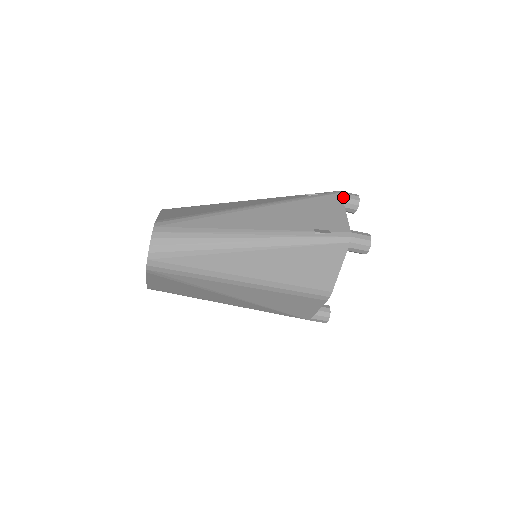
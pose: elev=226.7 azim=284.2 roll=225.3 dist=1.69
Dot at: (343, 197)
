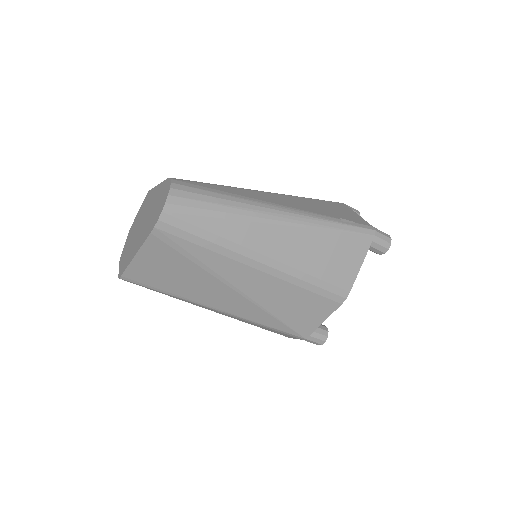
Dot at: occluded
